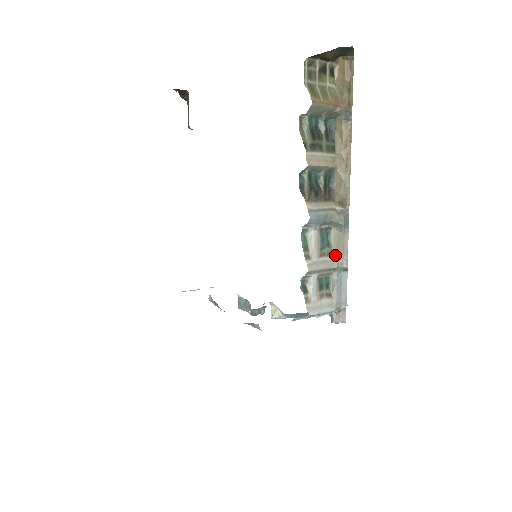
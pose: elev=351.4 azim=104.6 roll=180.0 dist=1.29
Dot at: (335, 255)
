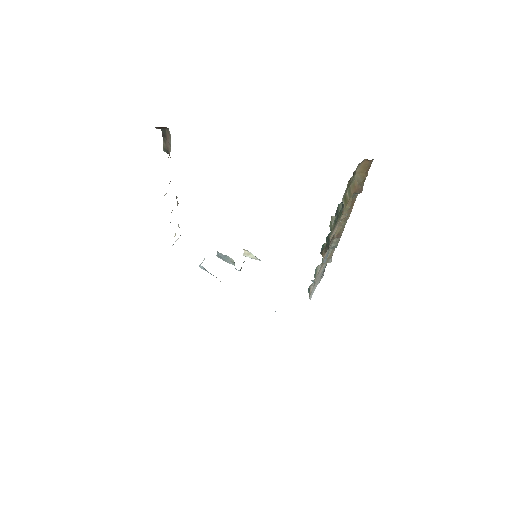
Dot at: (326, 260)
